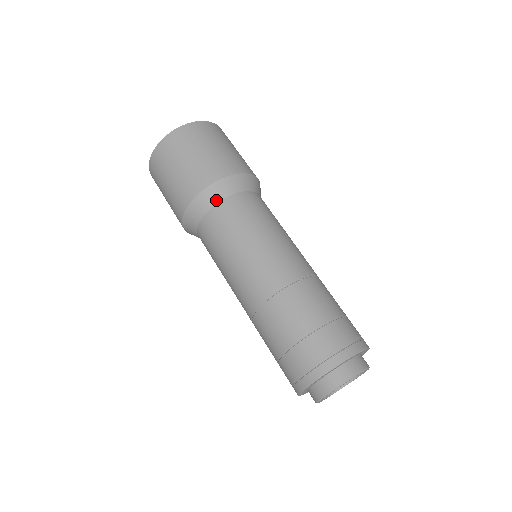
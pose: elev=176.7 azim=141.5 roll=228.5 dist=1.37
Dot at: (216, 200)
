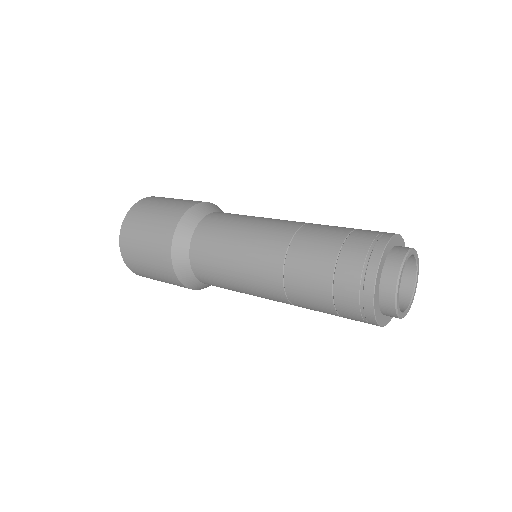
Dot at: (188, 239)
